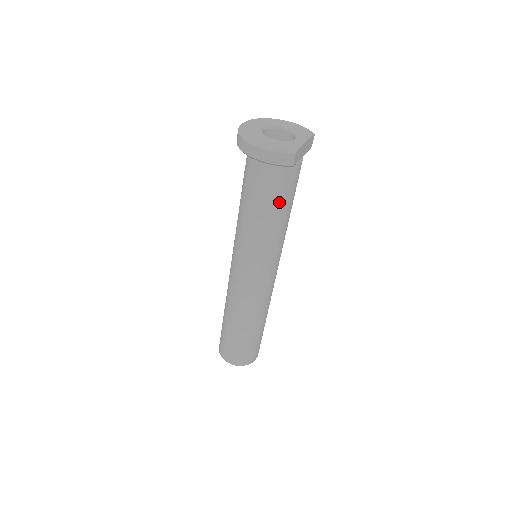
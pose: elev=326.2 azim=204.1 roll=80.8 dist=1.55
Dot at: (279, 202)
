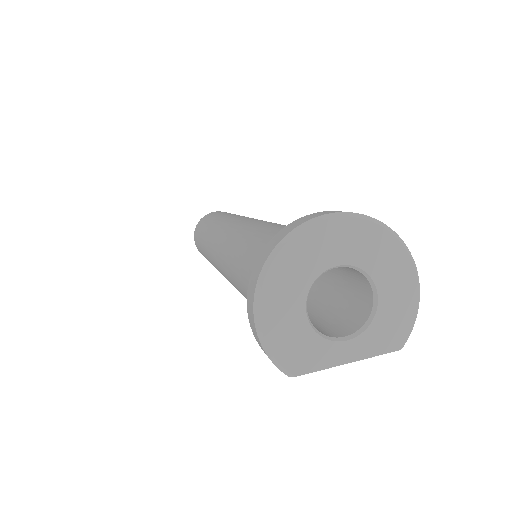
Dot at: occluded
